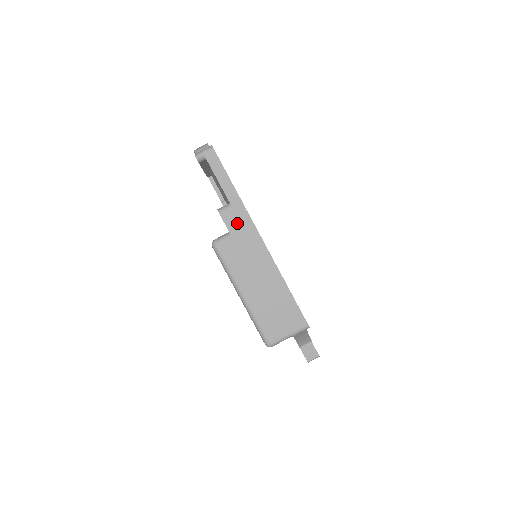
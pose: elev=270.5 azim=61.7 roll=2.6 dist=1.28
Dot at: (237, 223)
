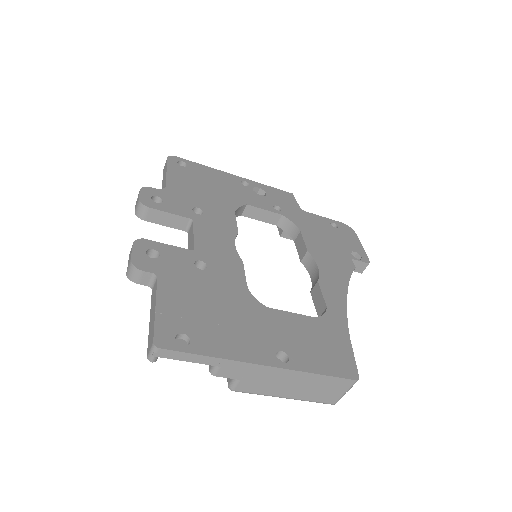
Dot at: (236, 372)
